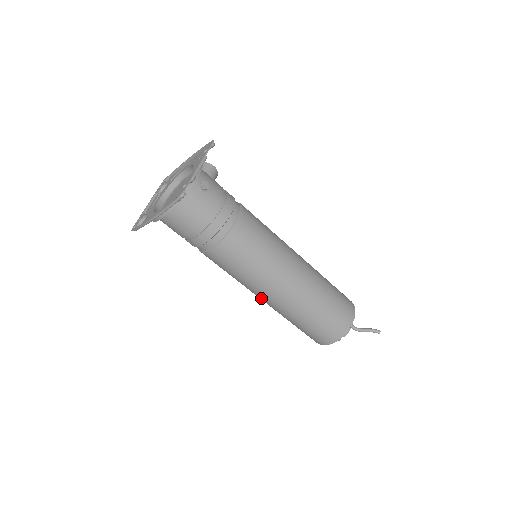
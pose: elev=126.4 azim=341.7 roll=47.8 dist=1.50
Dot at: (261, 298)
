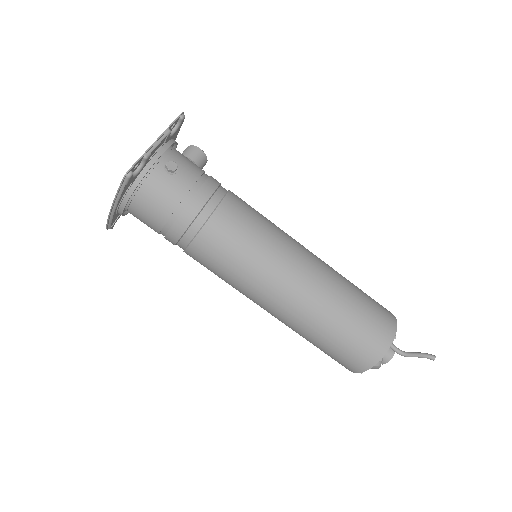
Dot at: (264, 309)
